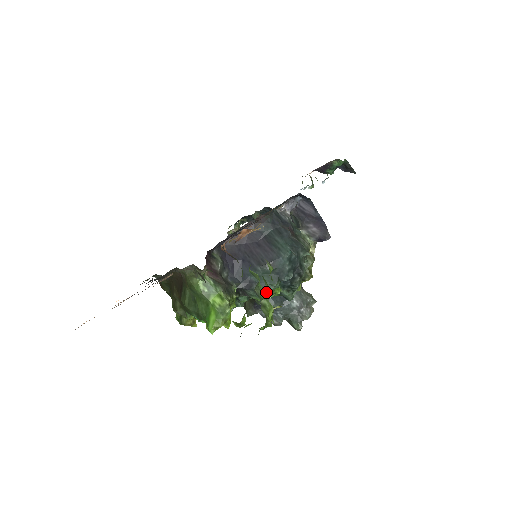
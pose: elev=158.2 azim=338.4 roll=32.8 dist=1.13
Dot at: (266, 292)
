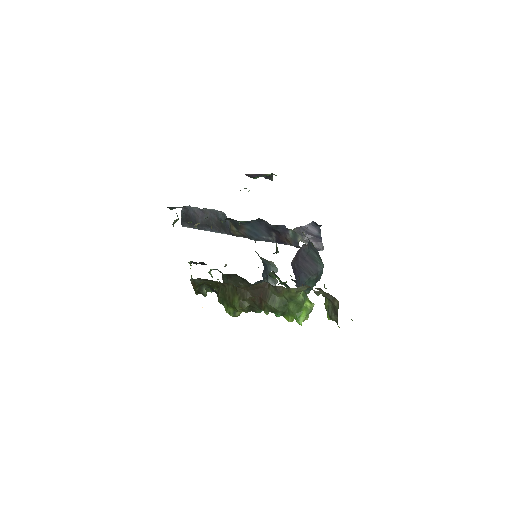
Dot at: occluded
